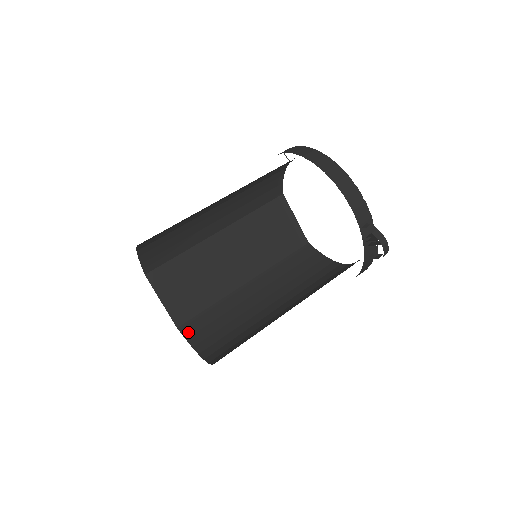
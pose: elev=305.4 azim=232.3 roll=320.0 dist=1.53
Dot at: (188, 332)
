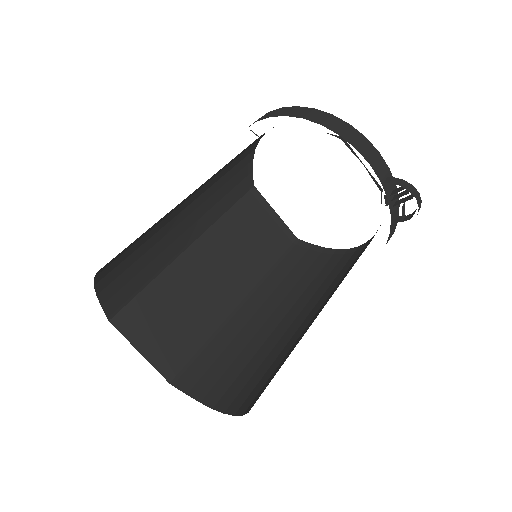
Dot at: (187, 384)
